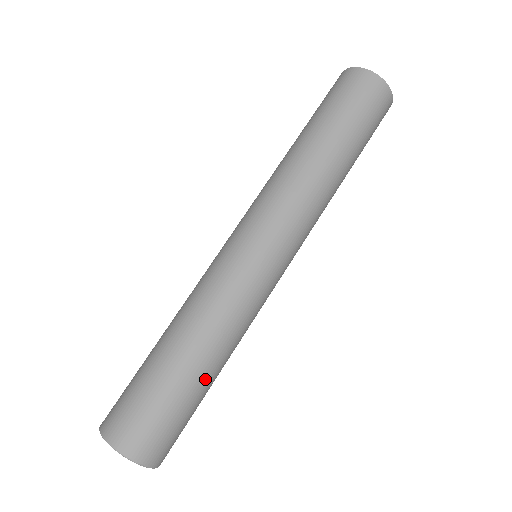
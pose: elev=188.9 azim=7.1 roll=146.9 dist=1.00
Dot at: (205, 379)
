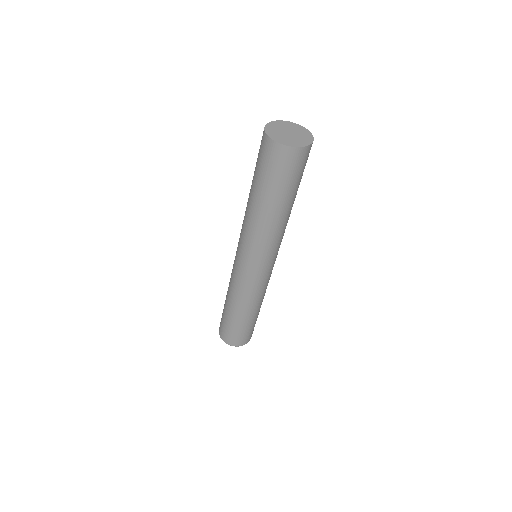
Dot at: occluded
